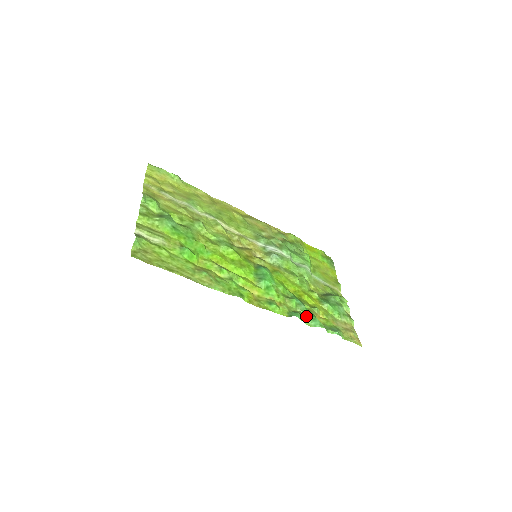
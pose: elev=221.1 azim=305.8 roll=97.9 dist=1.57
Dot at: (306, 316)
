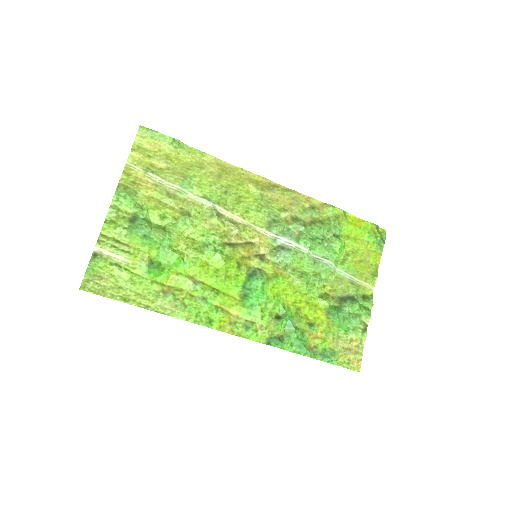
Dot at: (292, 340)
